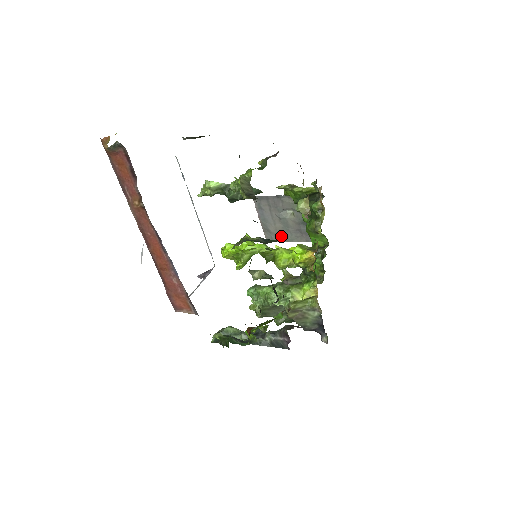
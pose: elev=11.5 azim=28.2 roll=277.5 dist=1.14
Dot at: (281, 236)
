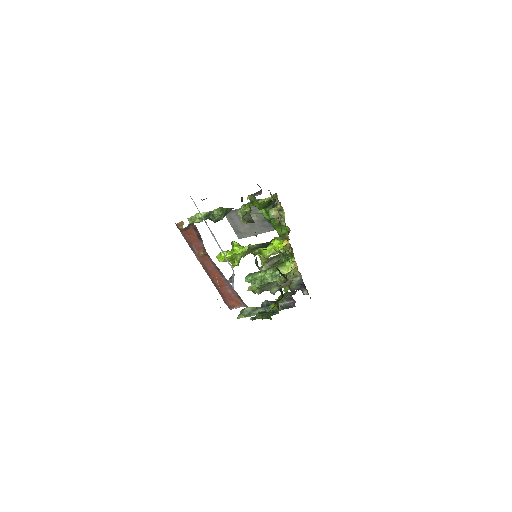
Dot at: (249, 233)
